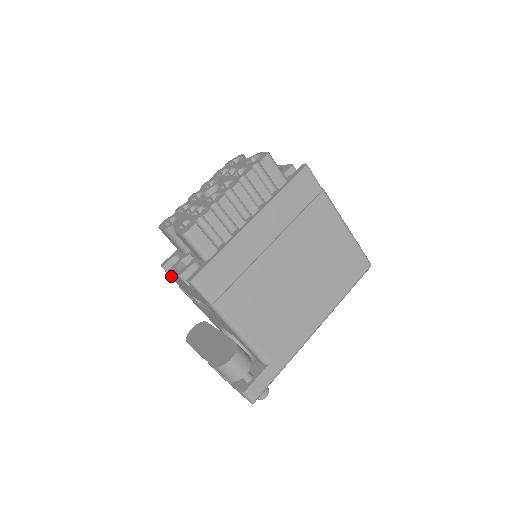
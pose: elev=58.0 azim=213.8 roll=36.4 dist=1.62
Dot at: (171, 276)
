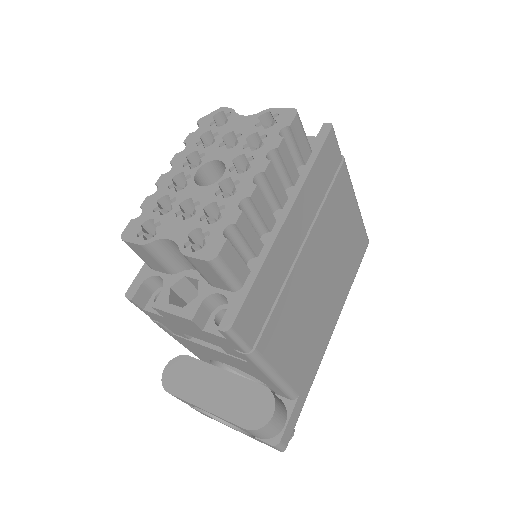
Dot at: (145, 310)
